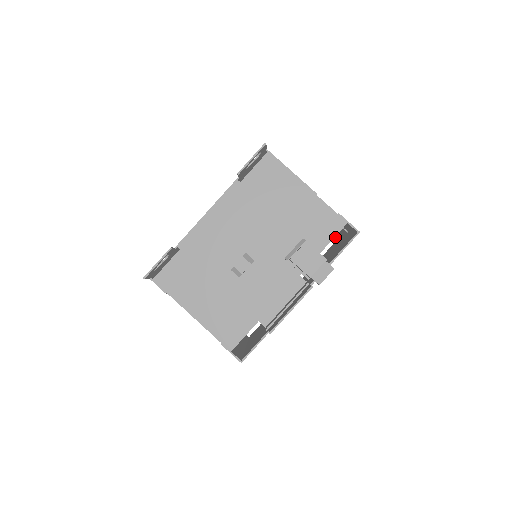
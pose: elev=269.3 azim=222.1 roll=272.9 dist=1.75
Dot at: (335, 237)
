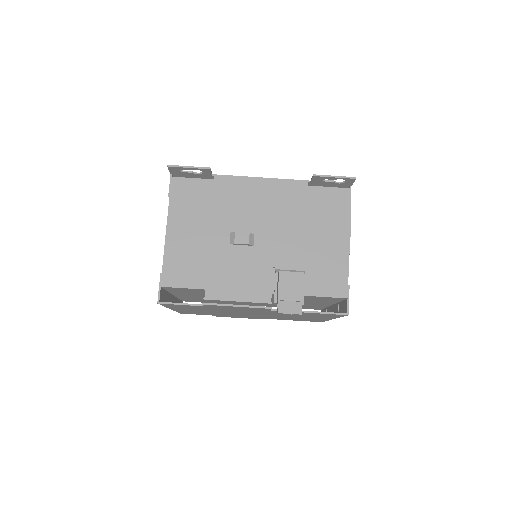
Dot at: occluded
